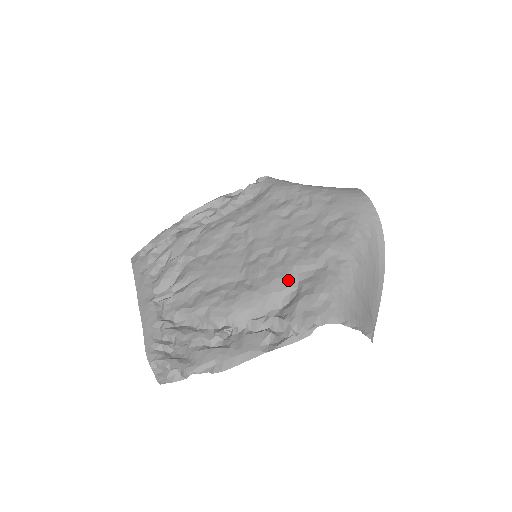
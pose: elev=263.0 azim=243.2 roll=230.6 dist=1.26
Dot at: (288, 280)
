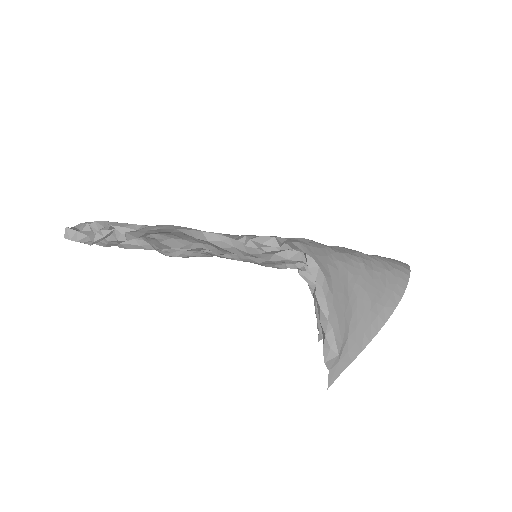
Dot at: occluded
